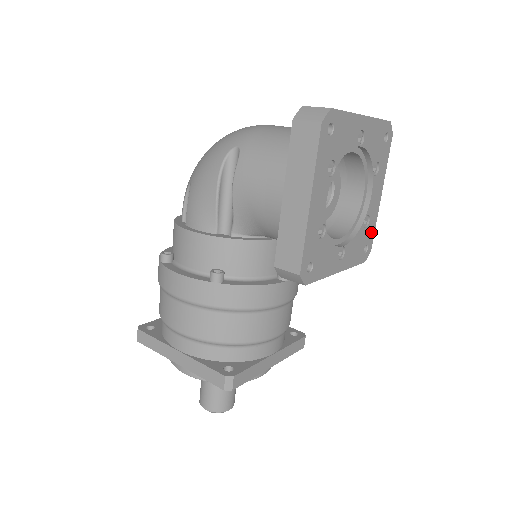
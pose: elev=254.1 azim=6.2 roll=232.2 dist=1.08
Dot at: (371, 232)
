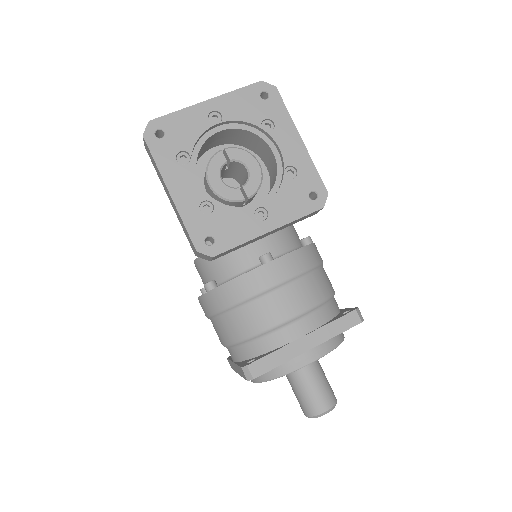
Dot at: (311, 178)
